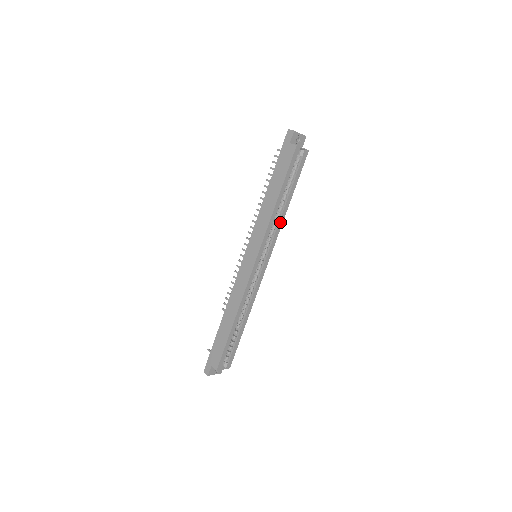
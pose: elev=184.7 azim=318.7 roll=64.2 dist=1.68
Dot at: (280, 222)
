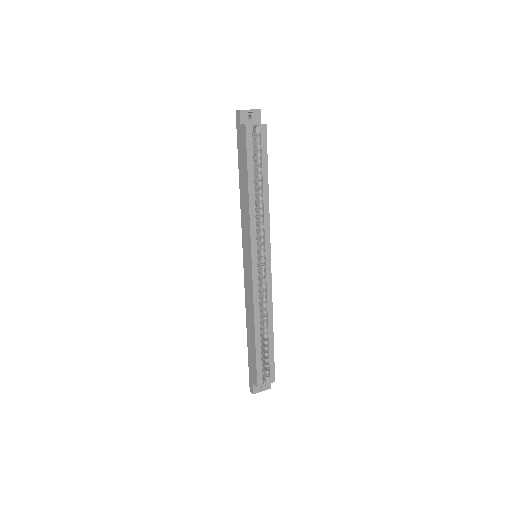
Dot at: (265, 212)
